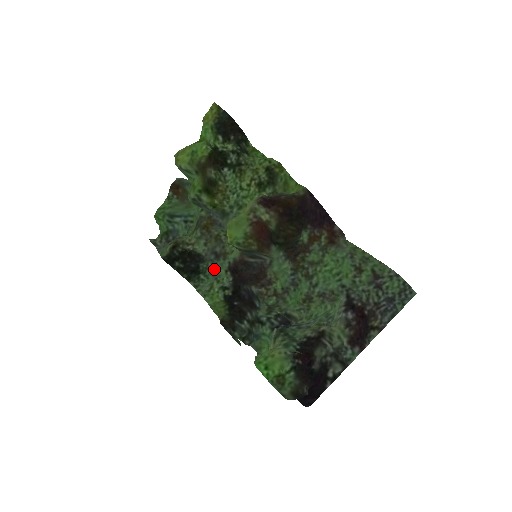
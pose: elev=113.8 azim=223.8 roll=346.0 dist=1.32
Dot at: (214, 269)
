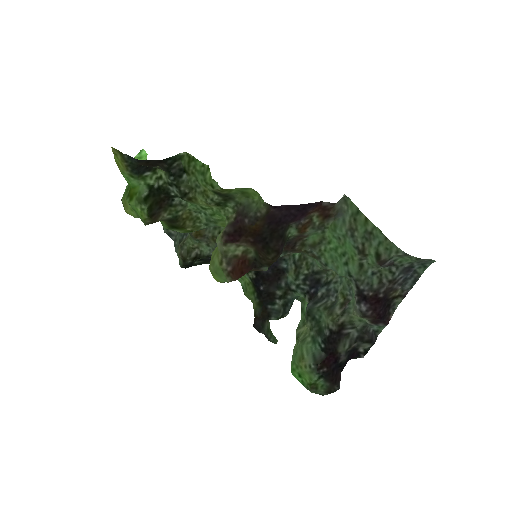
Dot at: occluded
